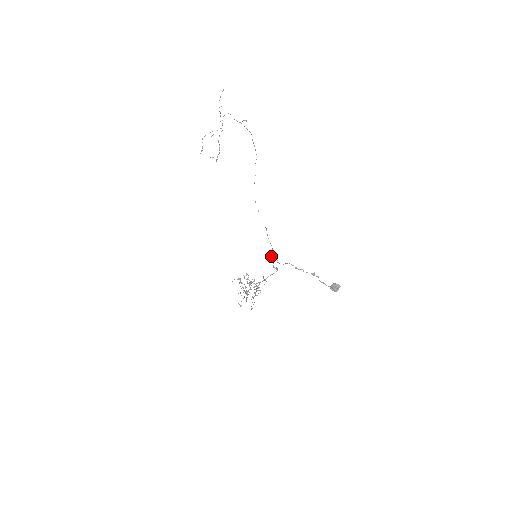
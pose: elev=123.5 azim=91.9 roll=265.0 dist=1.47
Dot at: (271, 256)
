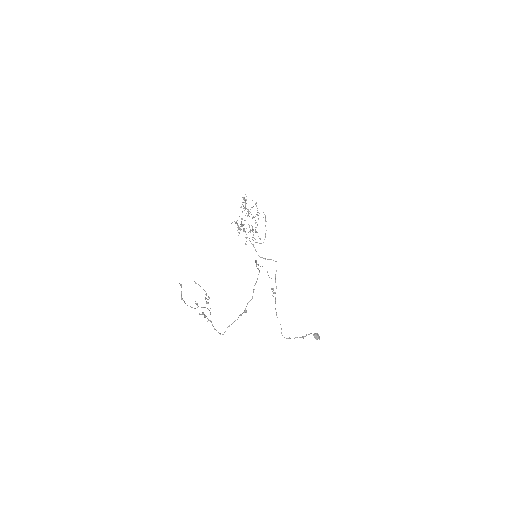
Dot at: occluded
